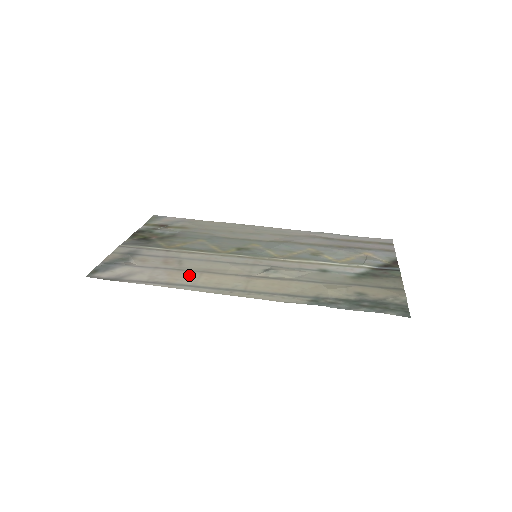
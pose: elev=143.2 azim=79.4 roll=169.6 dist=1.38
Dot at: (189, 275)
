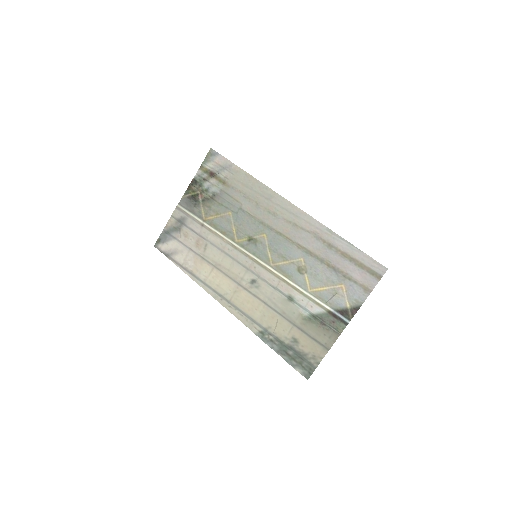
Dot at: (205, 268)
